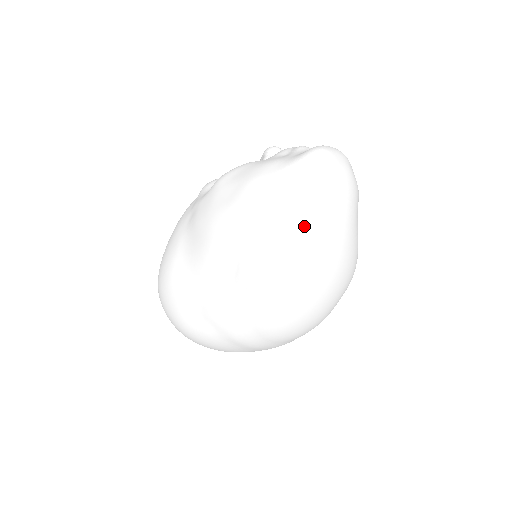
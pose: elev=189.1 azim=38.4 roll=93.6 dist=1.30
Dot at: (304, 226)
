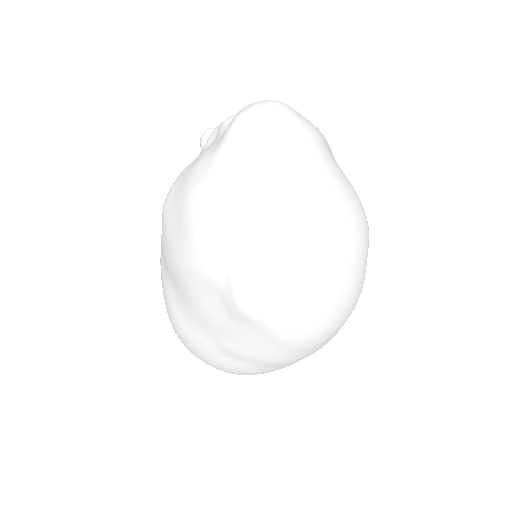
Dot at: (268, 220)
